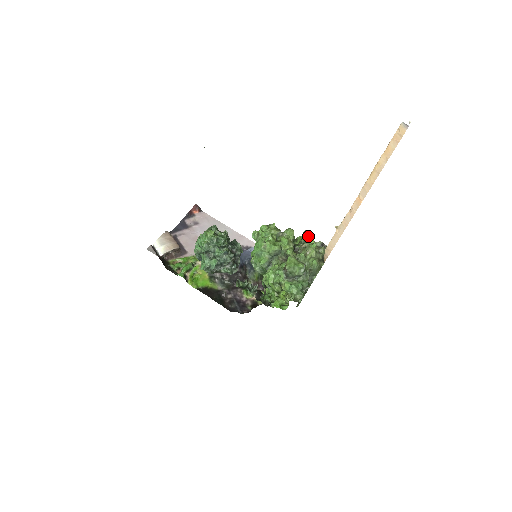
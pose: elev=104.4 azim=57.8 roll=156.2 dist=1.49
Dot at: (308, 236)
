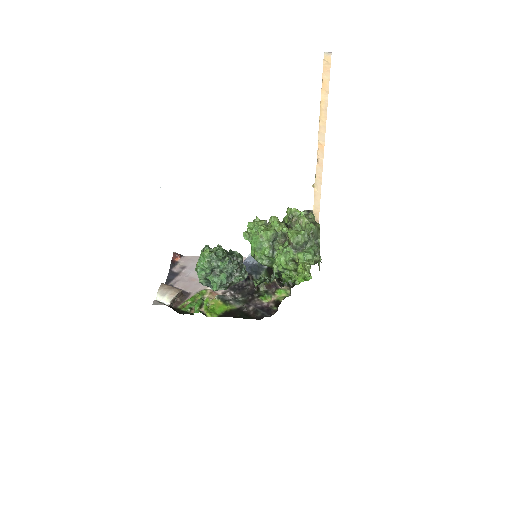
Dot at: (293, 210)
